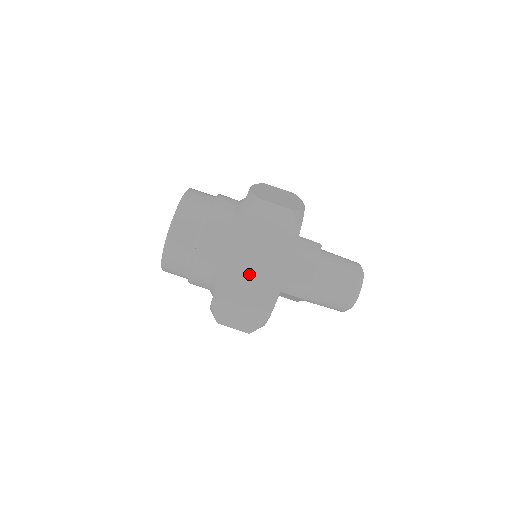
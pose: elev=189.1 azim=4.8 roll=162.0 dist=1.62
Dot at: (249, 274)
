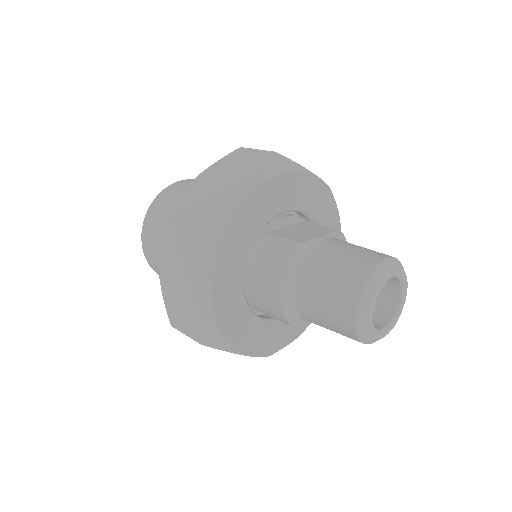
Dot at: (181, 320)
